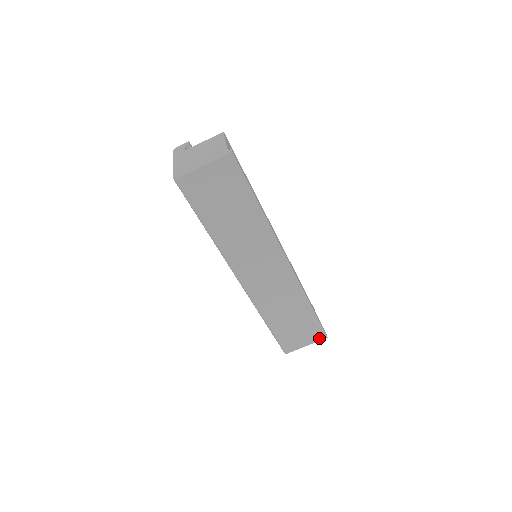
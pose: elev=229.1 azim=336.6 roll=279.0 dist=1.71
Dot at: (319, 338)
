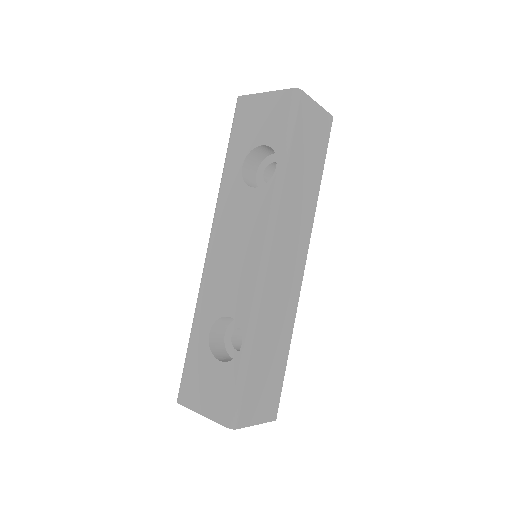
Dot at: (270, 416)
